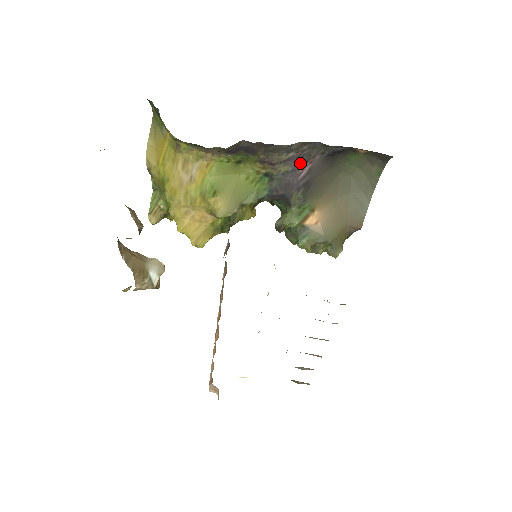
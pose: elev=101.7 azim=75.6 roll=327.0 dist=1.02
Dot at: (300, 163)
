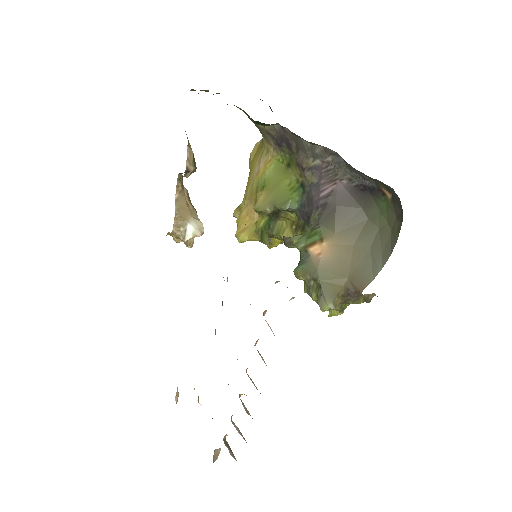
Dot at: (325, 178)
